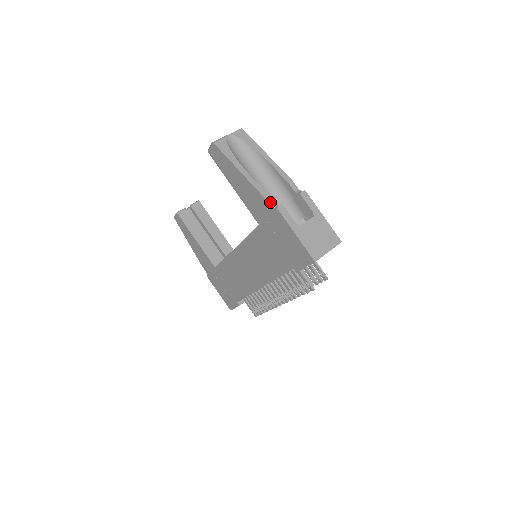
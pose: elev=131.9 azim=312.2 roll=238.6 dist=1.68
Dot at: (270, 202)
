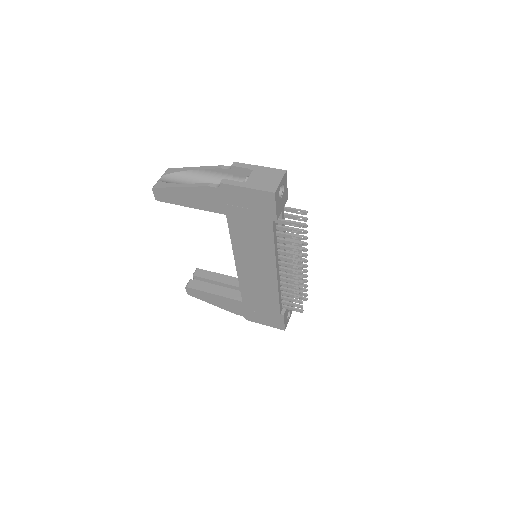
Dot at: (214, 186)
